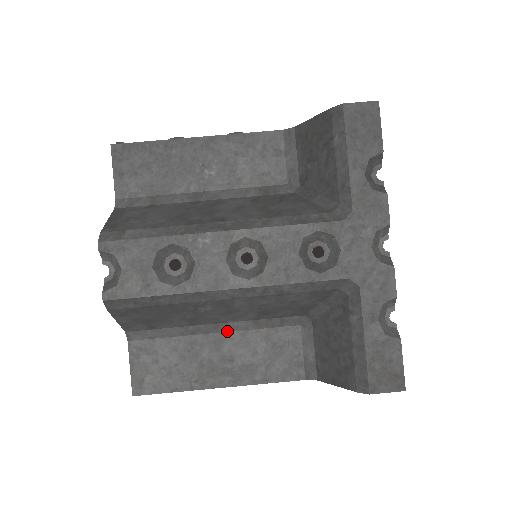
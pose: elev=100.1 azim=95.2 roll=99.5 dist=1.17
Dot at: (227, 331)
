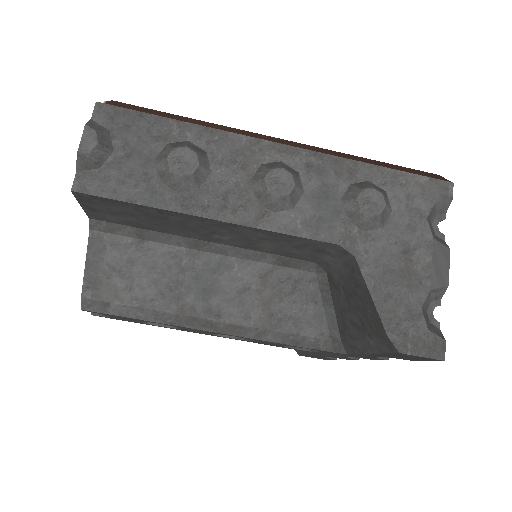
Dot at: occluded
